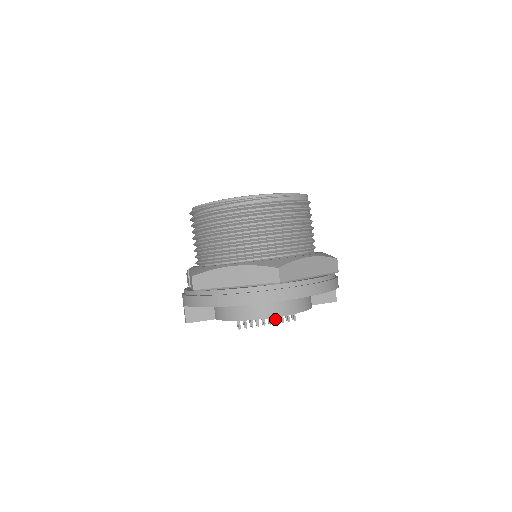
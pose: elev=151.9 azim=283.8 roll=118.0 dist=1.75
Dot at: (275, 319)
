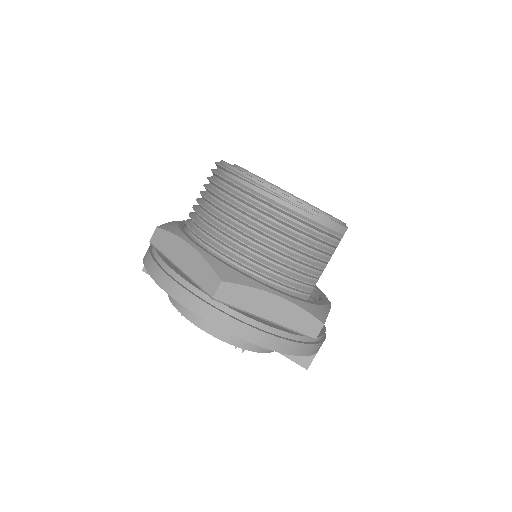
Dot at: occluded
